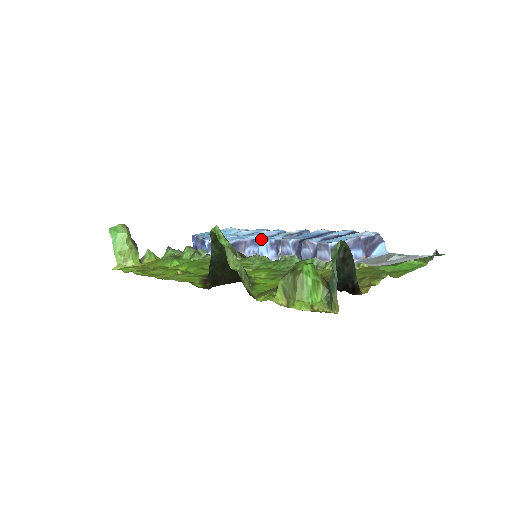
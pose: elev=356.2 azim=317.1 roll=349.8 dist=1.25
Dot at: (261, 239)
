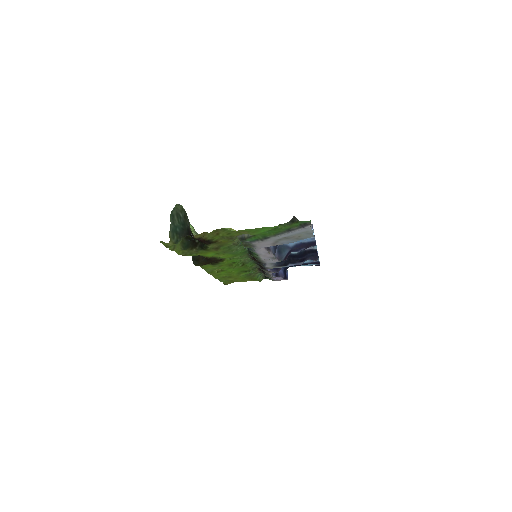
Dot at: occluded
